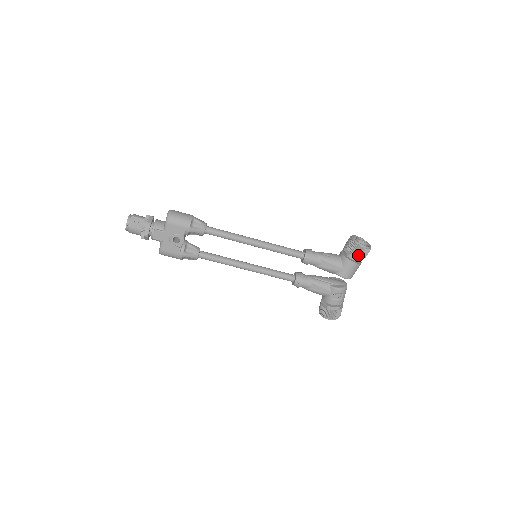
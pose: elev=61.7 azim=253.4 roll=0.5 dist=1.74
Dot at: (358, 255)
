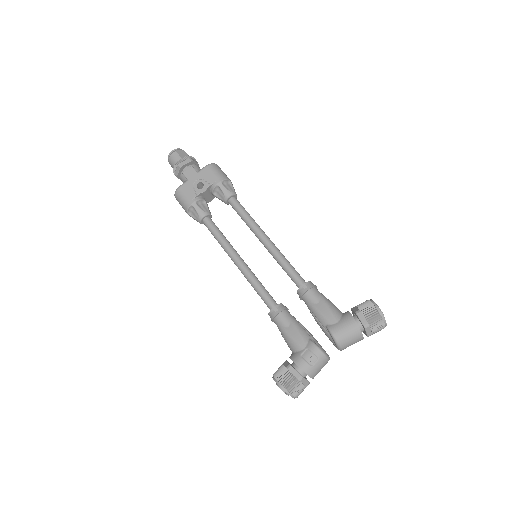
Dot at: (366, 316)
